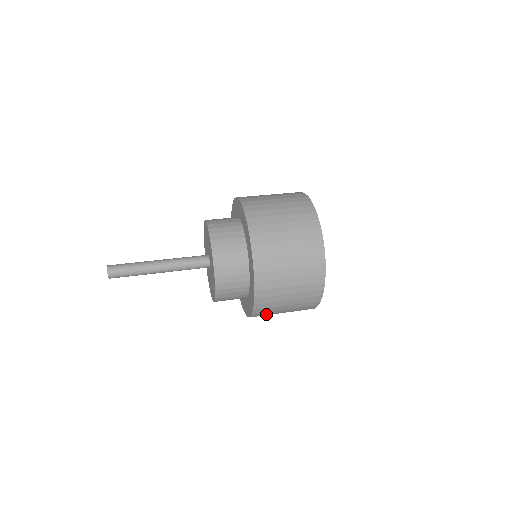
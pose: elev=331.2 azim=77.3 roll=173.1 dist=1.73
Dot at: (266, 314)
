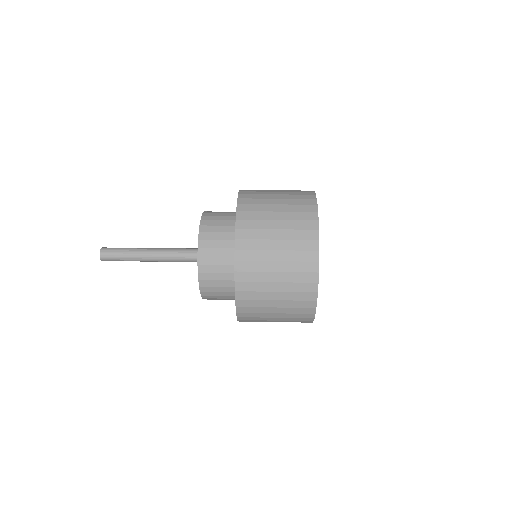
Dot at: occluded
